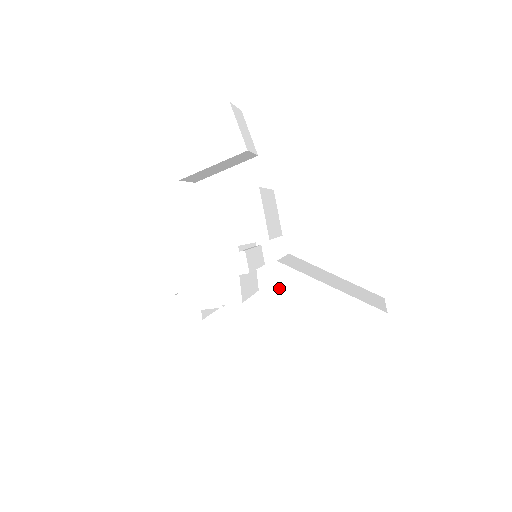
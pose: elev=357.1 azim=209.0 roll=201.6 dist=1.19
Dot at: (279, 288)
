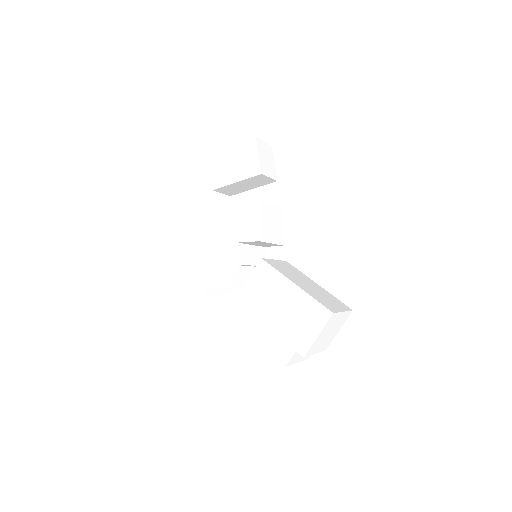
Dot at: (259, 279)
